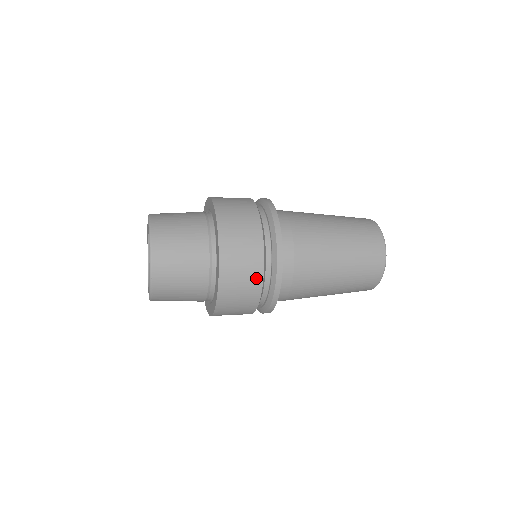
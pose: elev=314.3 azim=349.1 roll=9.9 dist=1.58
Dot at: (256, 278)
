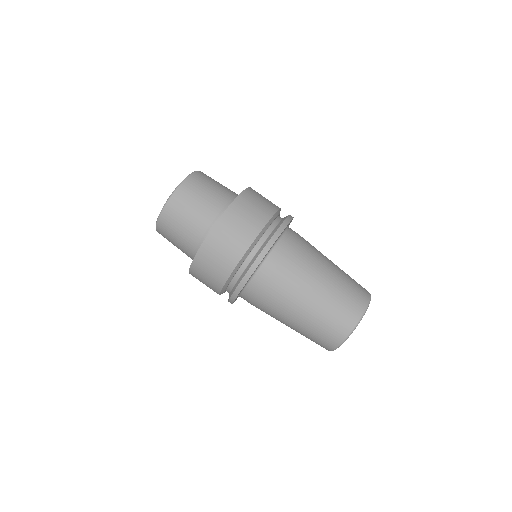
Dot at: (258, 224)
